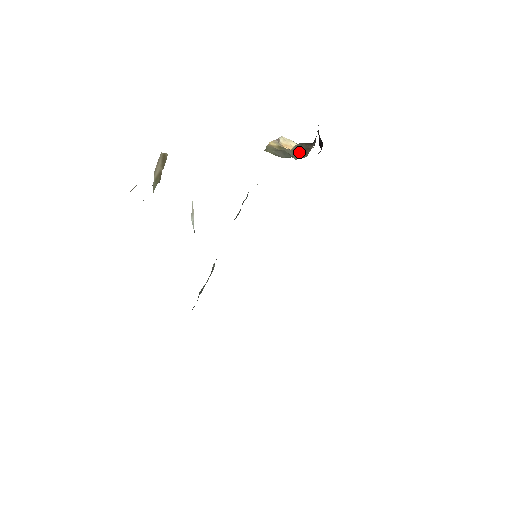
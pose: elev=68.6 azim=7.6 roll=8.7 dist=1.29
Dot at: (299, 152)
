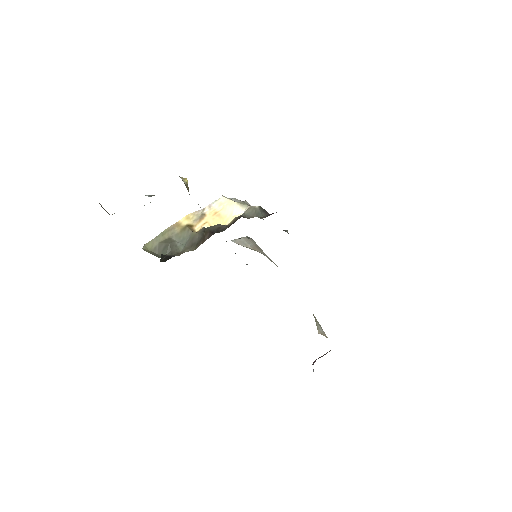
Dot at: (195, 240)
